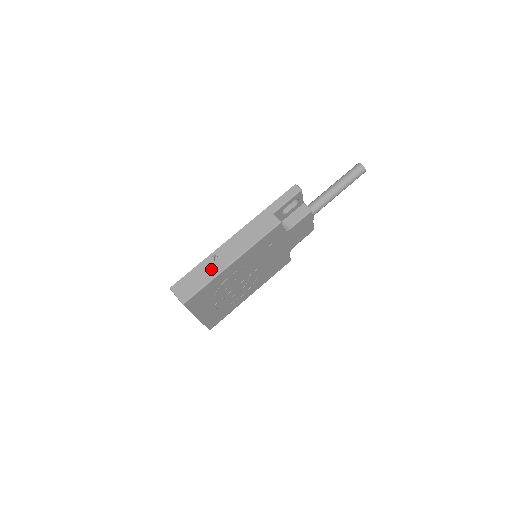
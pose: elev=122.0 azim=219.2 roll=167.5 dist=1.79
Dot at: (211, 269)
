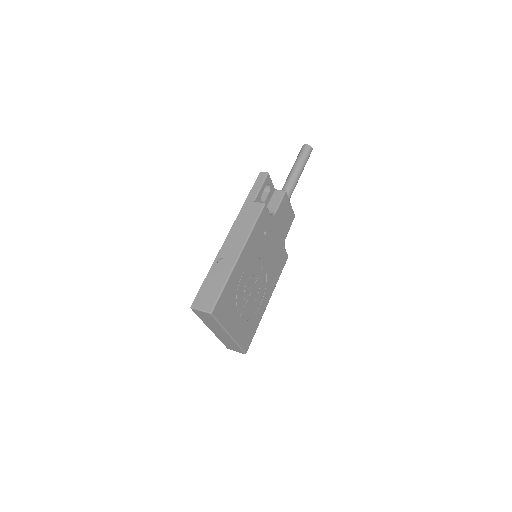
Dot at: (222, 271)
